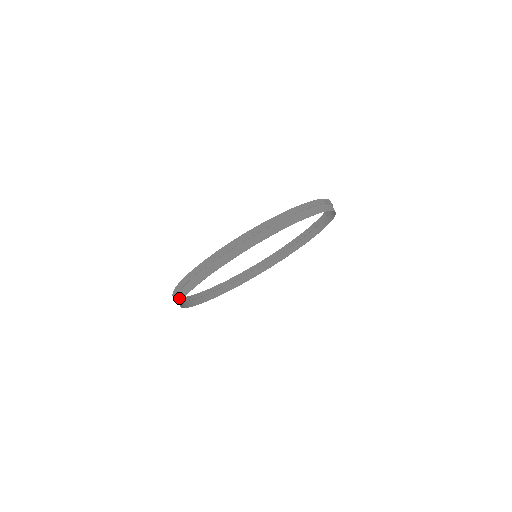
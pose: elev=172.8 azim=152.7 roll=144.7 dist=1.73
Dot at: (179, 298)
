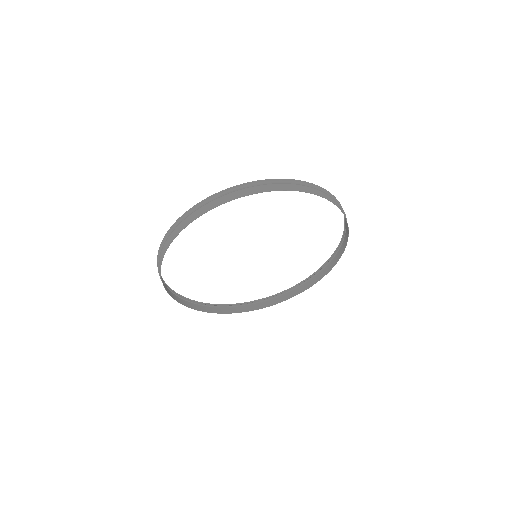
Dot at: (176, 298)
